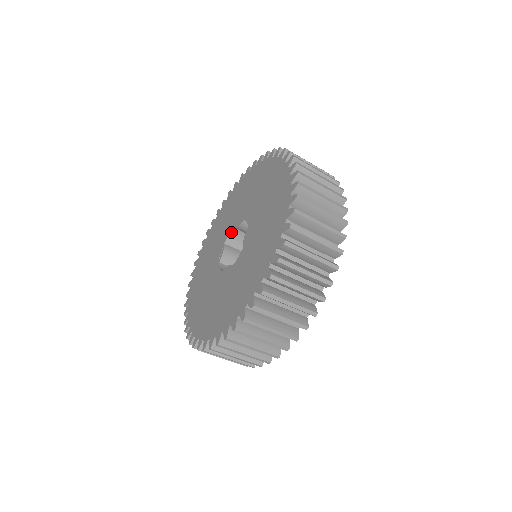
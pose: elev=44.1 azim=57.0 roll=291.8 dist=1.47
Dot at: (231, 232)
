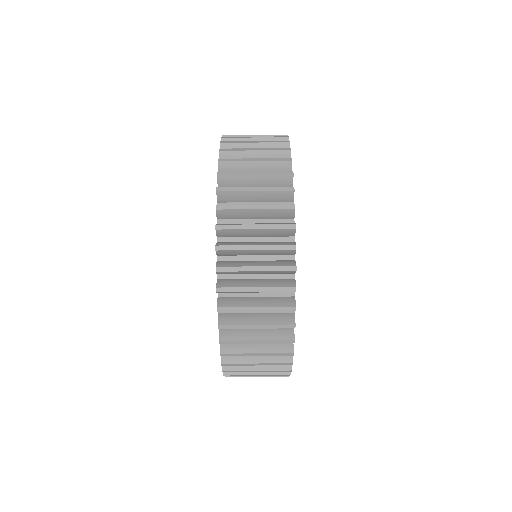
Dot at: occluded
